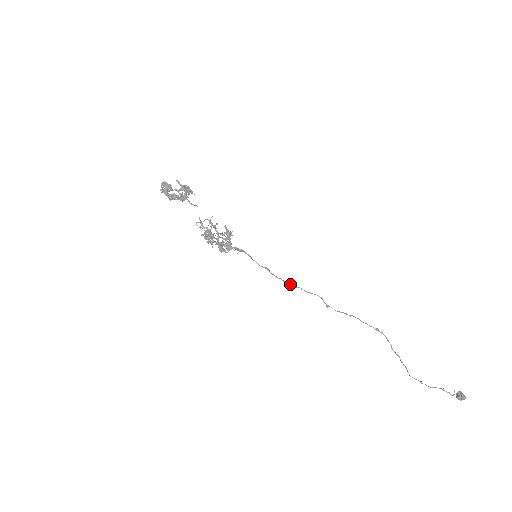
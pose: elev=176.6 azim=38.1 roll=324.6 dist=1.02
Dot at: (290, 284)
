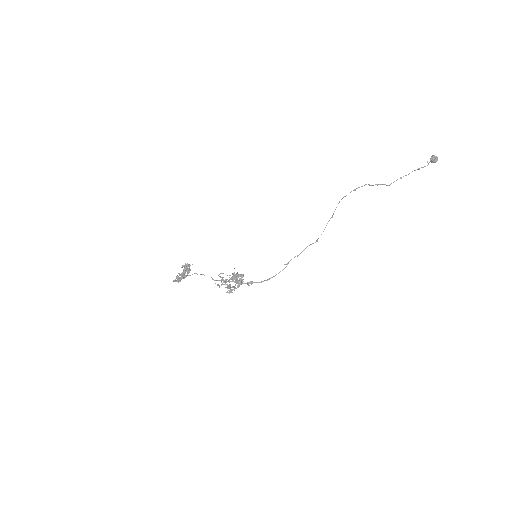
Dot at: occluded
